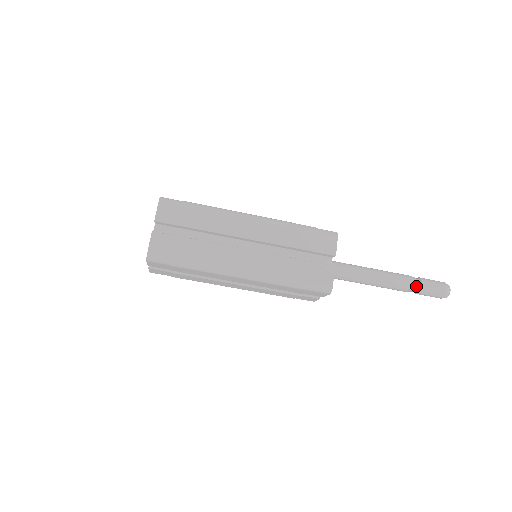
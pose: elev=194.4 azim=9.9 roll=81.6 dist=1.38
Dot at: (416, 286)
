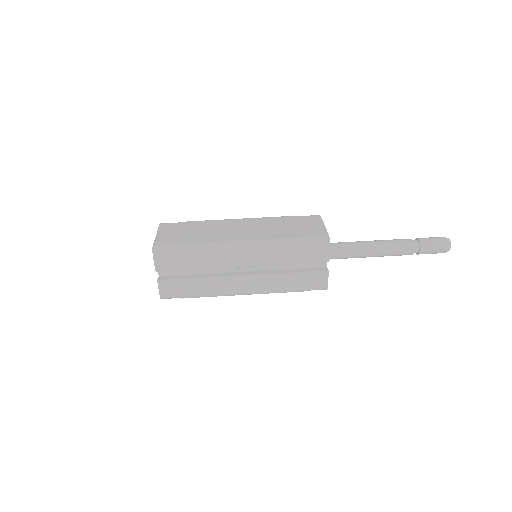
Dot at: (415, 252)
